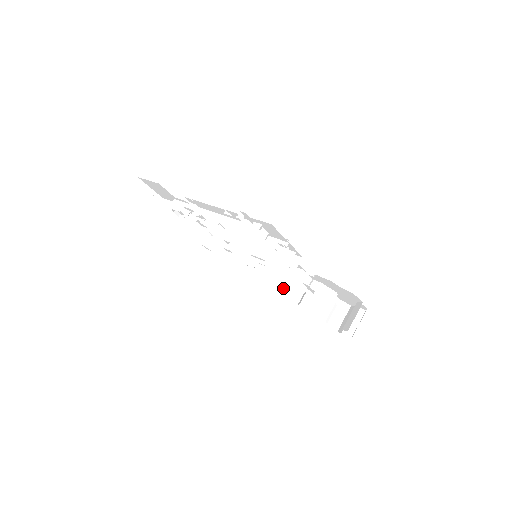
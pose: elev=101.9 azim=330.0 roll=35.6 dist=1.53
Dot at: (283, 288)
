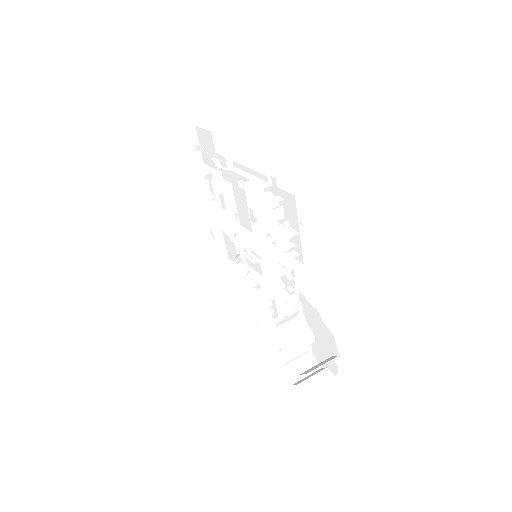
Dot at: (261, 318)
